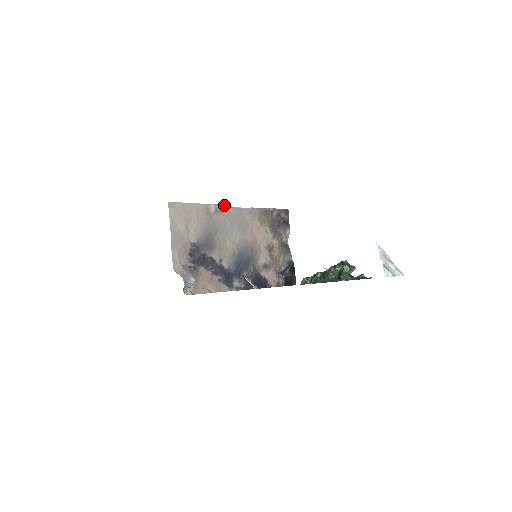
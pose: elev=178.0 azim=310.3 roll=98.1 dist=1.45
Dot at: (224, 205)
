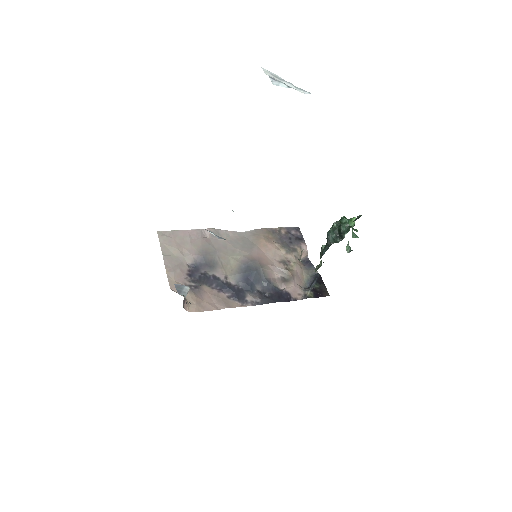
Dot at: occluded
